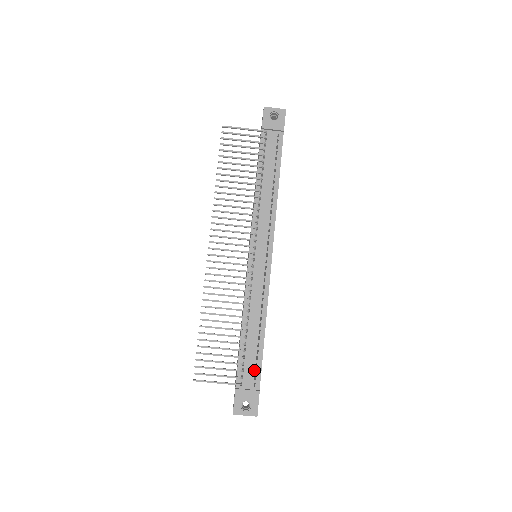
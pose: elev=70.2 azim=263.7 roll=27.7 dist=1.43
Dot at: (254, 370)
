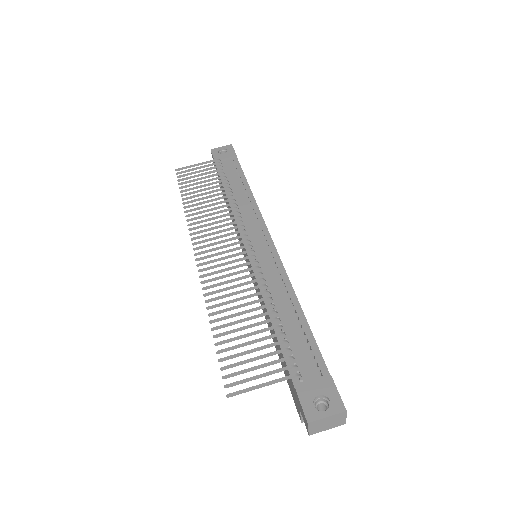
Dot at: (310, 355)
